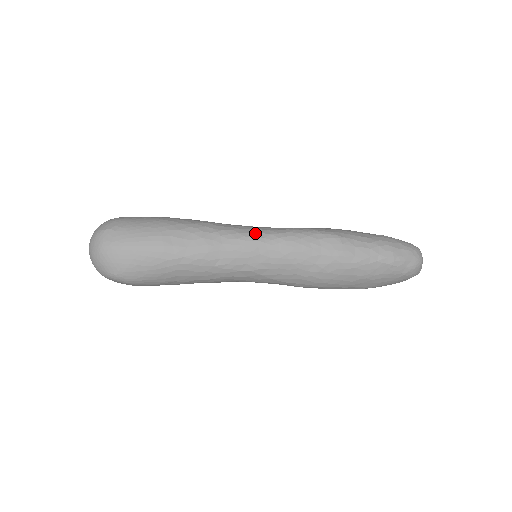
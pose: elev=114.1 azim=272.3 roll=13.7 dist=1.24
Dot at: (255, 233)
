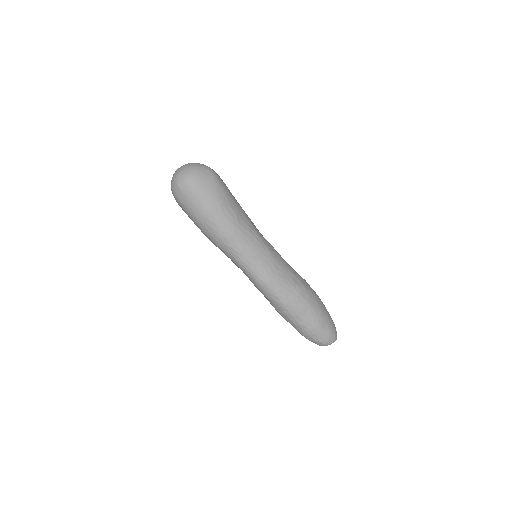
Dot at: (247, 265)
